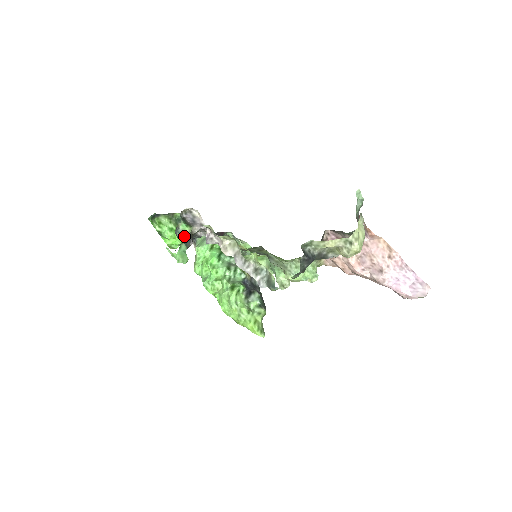
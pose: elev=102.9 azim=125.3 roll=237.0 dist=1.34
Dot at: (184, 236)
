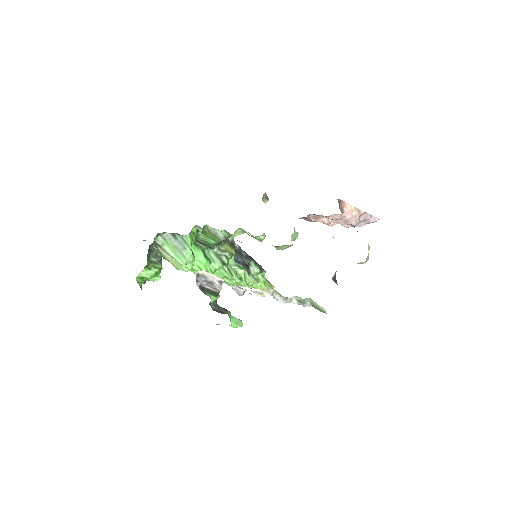
Dot at: (216, 302)
